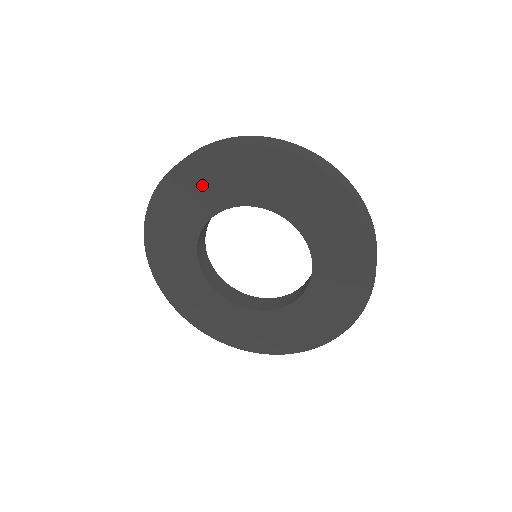
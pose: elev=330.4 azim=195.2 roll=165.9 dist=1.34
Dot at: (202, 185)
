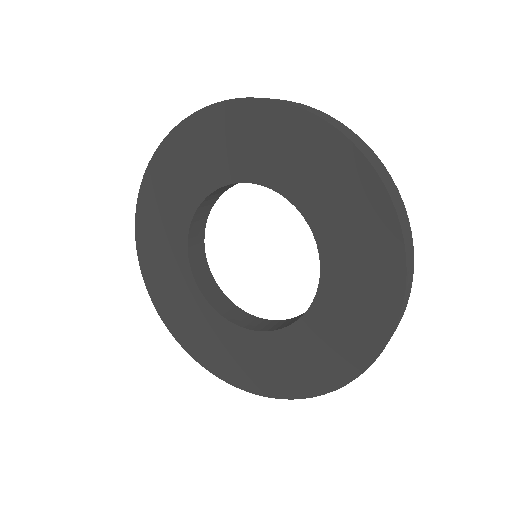
Dot at: (160, 230)
